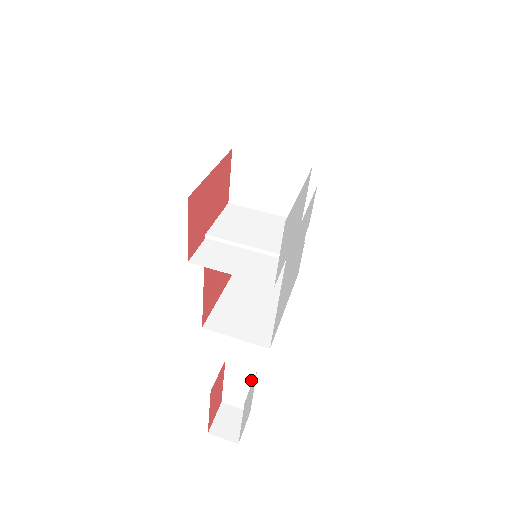
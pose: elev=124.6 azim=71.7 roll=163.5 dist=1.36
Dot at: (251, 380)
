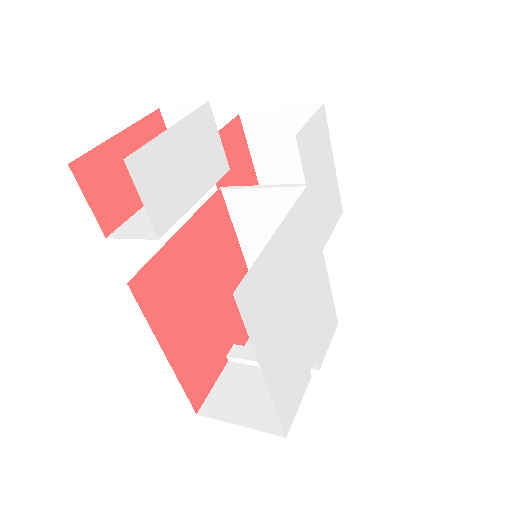
Dot at: occluded
